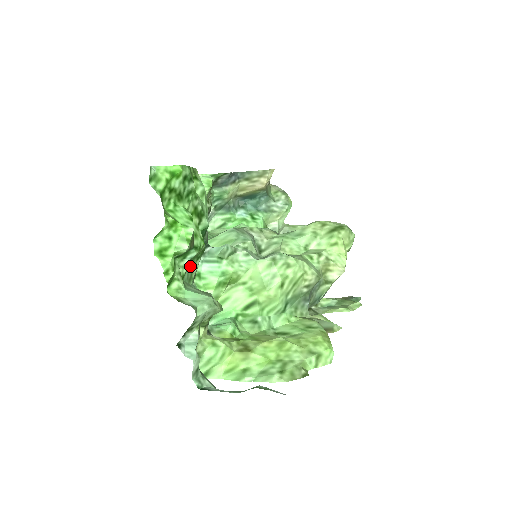
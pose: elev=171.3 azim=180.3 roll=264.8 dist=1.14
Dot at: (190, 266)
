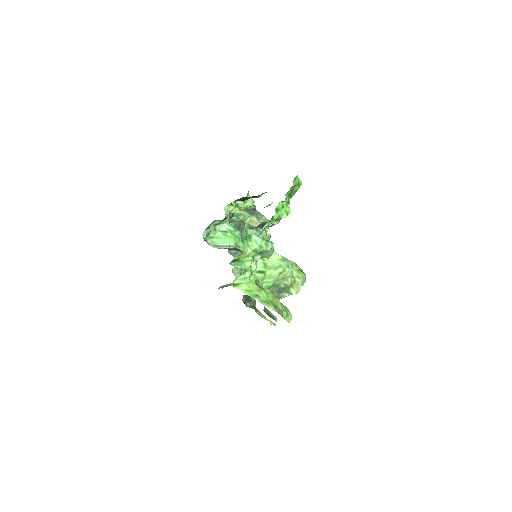
Dot at: (264, 228)
